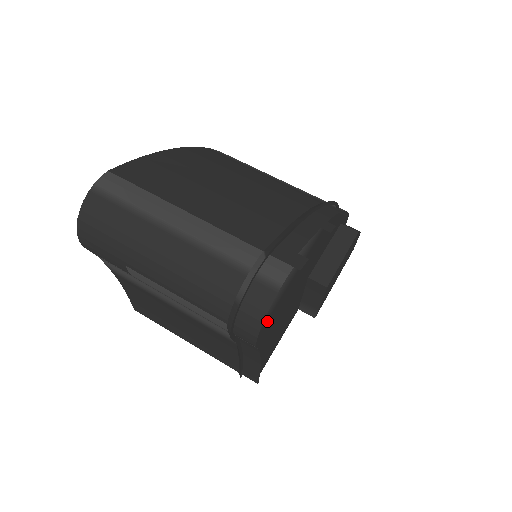
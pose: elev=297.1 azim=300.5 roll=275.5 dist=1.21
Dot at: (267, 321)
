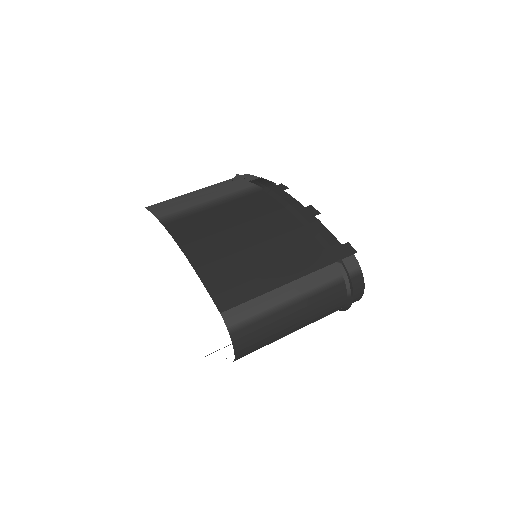
Dot at: occluded
